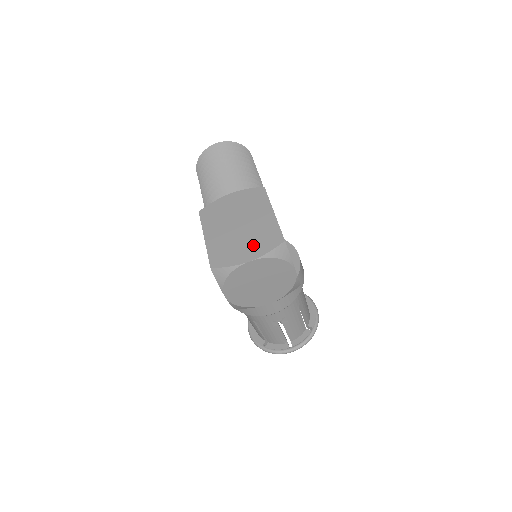
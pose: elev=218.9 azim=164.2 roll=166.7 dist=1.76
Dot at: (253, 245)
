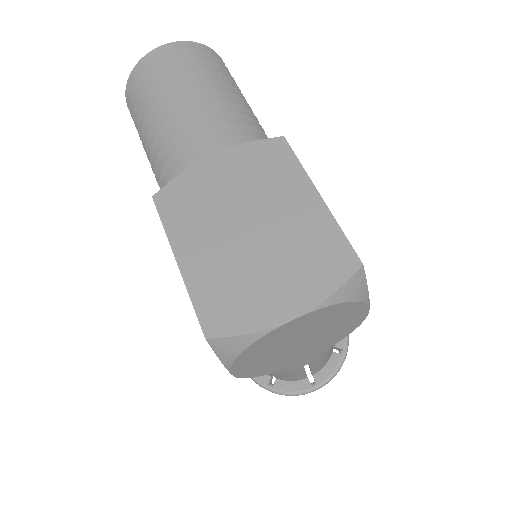
Dot at: (292, 277)
